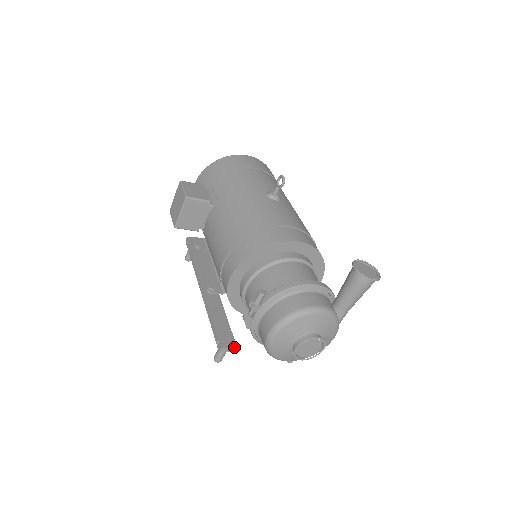
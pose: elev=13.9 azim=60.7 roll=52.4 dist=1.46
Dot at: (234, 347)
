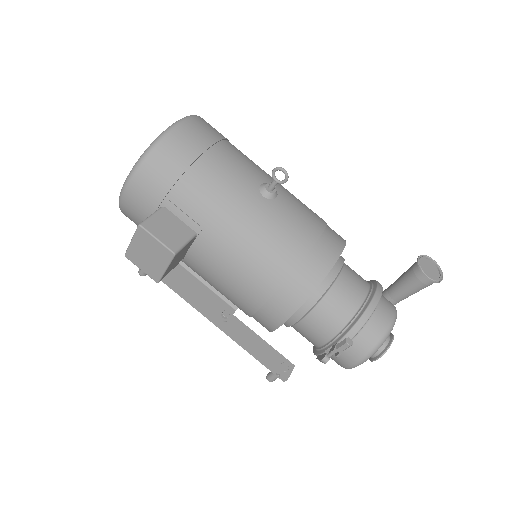
Dot at: (293, 368)
